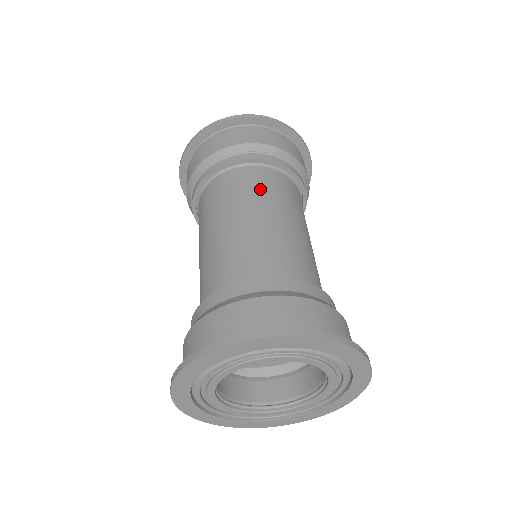
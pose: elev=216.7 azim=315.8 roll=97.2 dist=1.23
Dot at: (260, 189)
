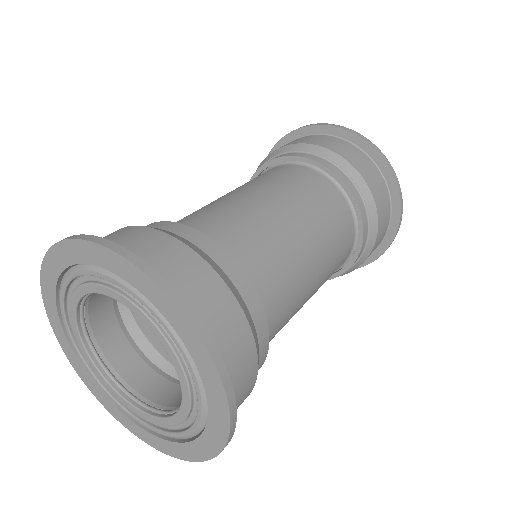
Dot at: (324, 211)
